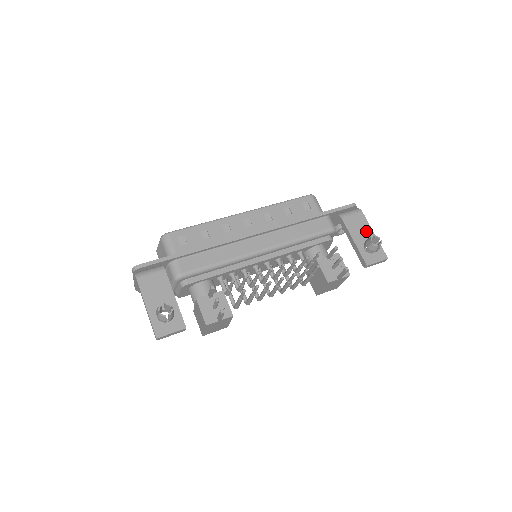
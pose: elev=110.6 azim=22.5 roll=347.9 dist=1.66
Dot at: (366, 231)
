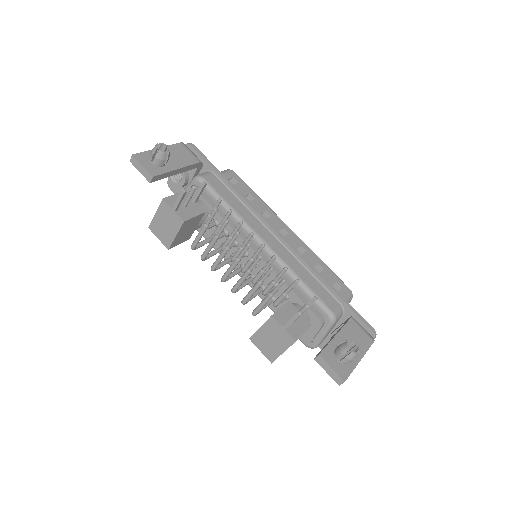
Dot at: occluded
